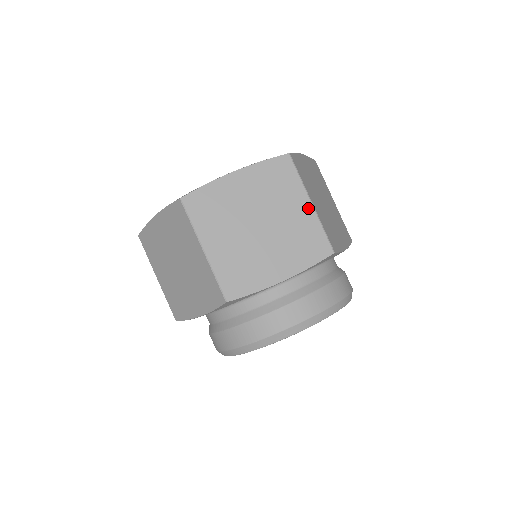
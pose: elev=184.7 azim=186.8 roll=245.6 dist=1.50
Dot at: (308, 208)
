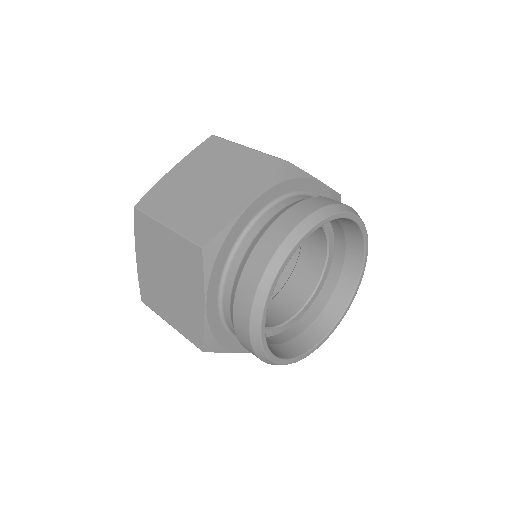
Dot at: (245, 151)
